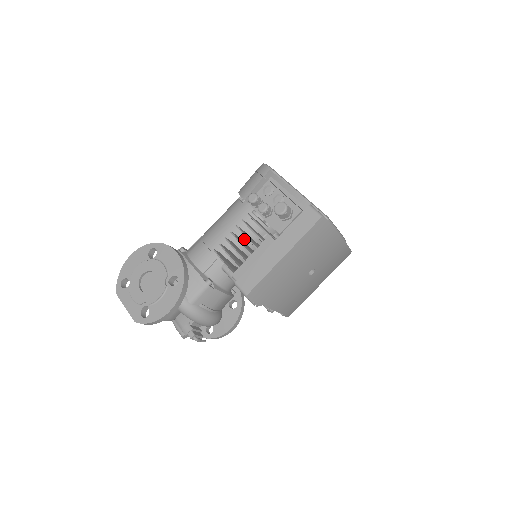
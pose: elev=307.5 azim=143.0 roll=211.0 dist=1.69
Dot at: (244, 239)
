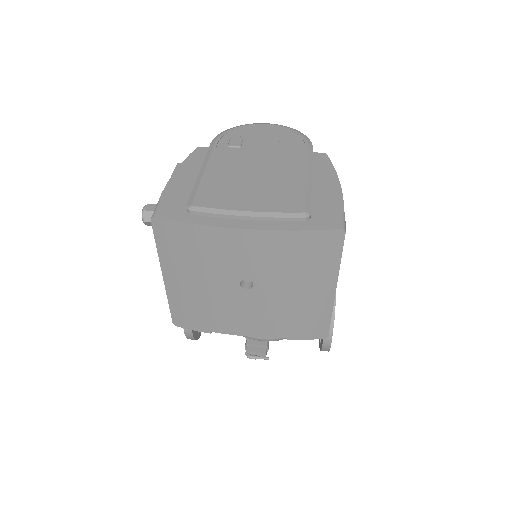
Dot at: occluded
